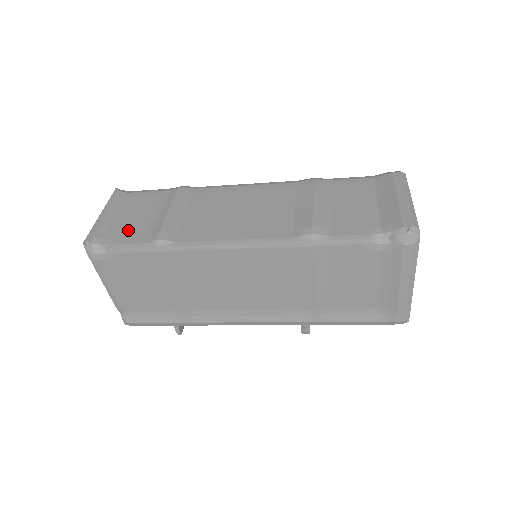
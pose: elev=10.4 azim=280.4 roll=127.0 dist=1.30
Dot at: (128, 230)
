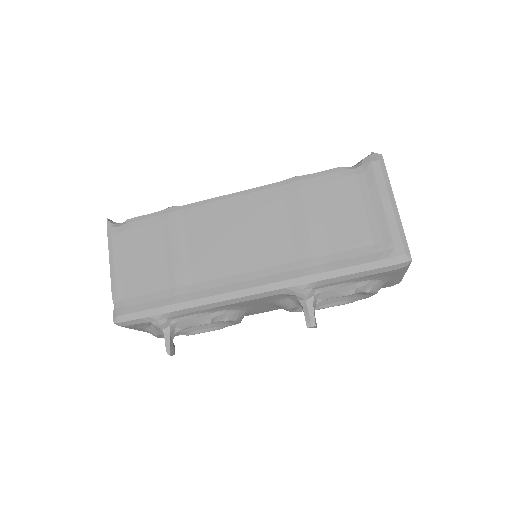
Dot at: occluded
